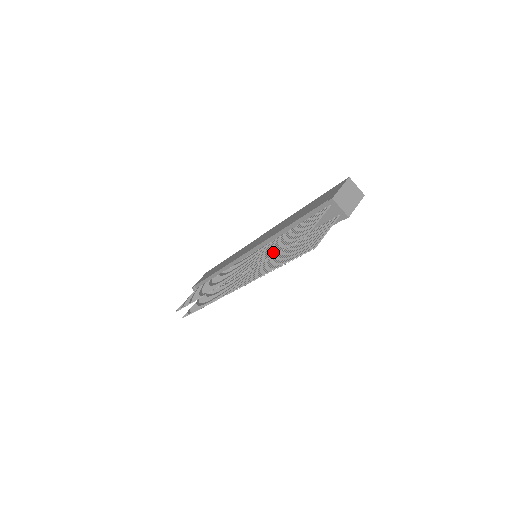
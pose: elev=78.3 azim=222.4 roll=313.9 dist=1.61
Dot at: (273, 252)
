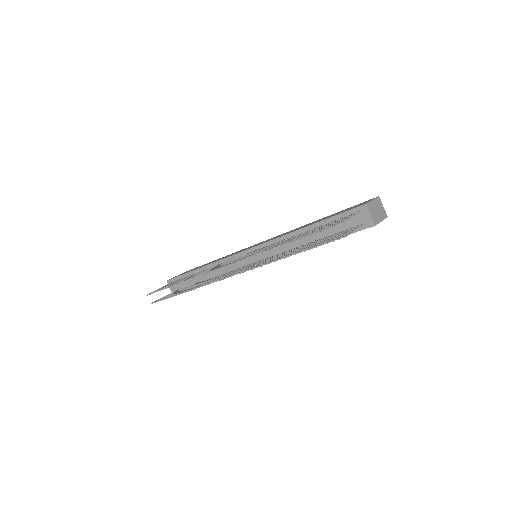
Dot at: (294, 239)
